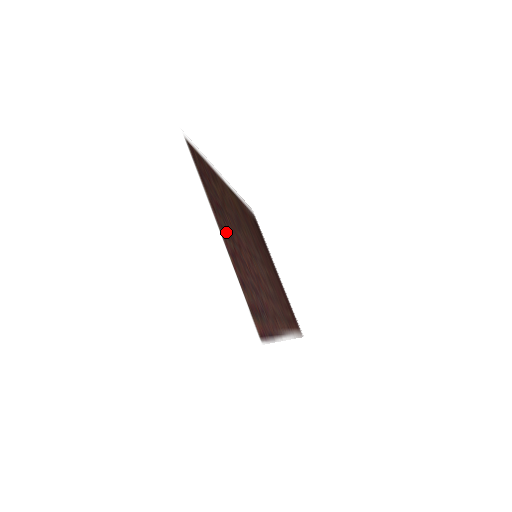
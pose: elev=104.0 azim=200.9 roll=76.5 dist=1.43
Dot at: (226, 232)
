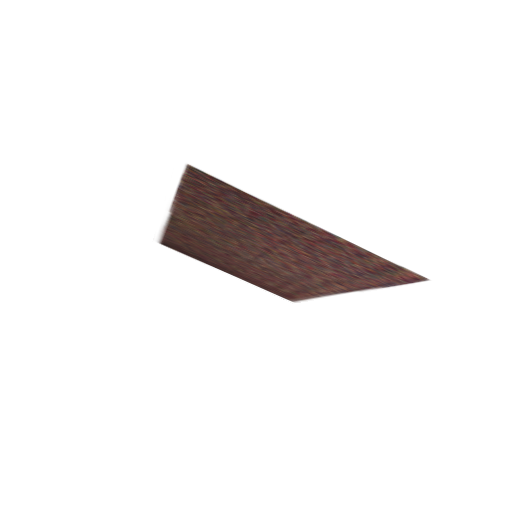
Dot at: (294, 229)
